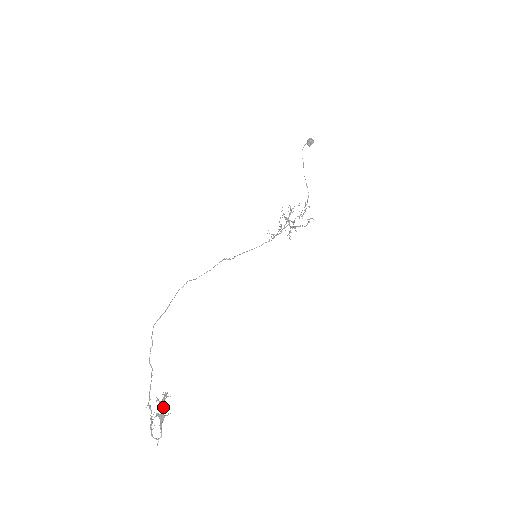
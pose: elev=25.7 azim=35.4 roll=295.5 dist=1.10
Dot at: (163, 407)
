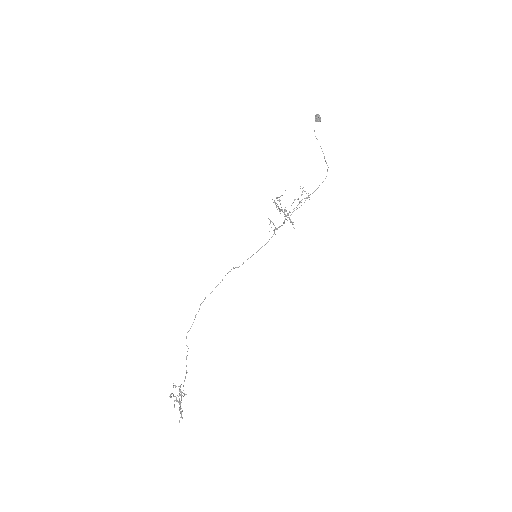
Dot at: (182, 395)
